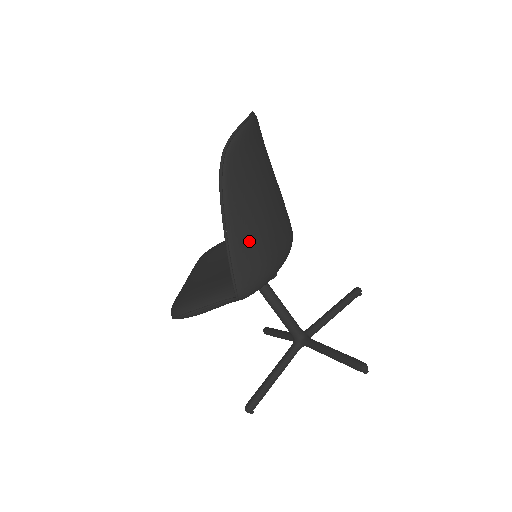
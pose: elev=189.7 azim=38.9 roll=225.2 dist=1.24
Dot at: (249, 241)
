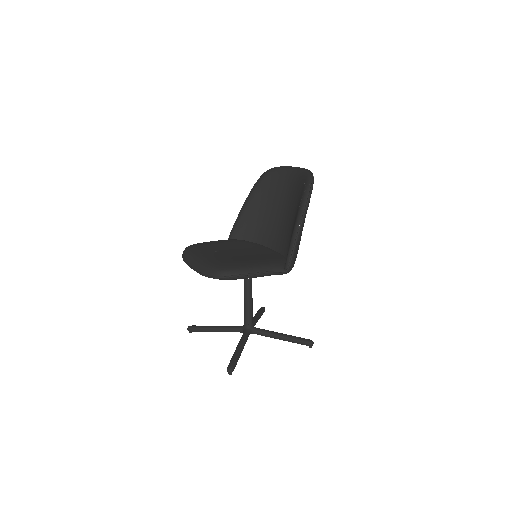
Dot at: occluded
